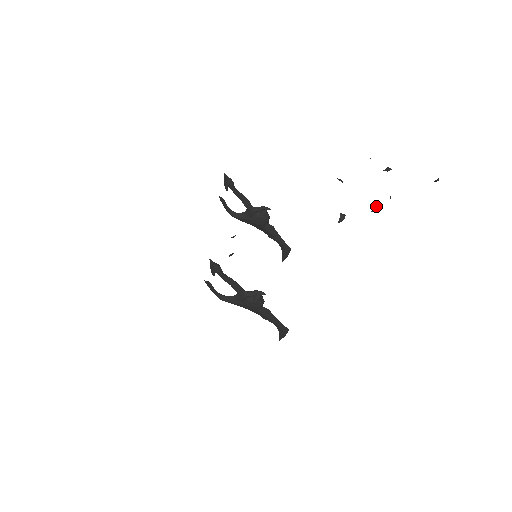
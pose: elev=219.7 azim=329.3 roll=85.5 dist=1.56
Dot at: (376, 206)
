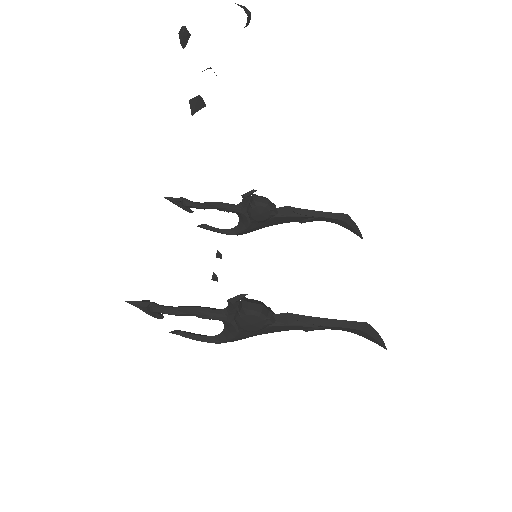
Dot at: (179, 33)
